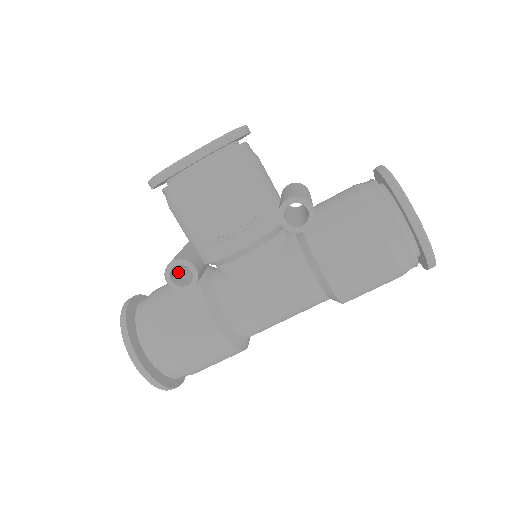
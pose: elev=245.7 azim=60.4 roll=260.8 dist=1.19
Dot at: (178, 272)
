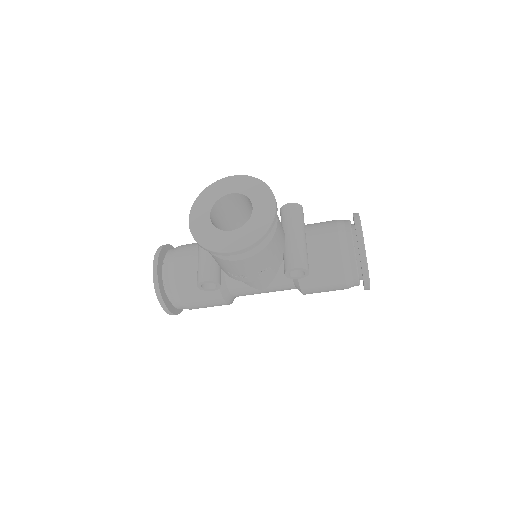
Dot at: occluded
